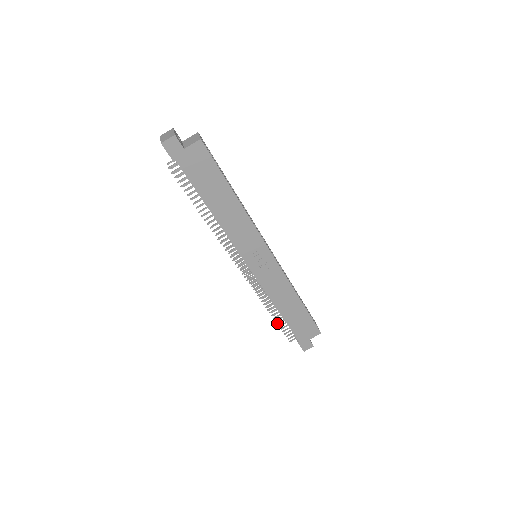
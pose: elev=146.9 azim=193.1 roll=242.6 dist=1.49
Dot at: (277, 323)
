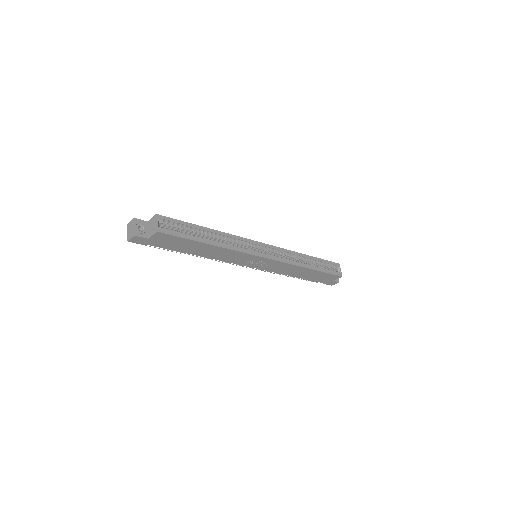
Dot at: (298, 278)
